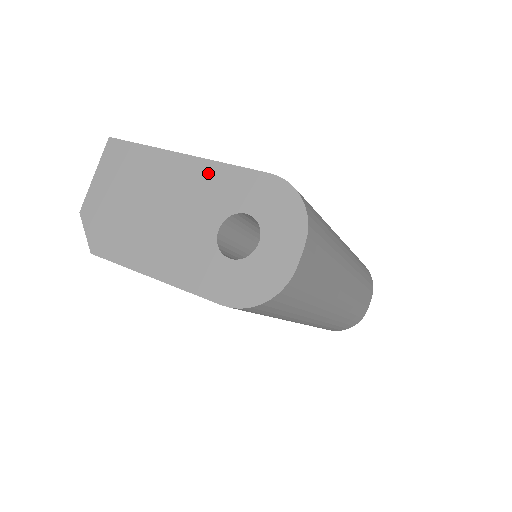
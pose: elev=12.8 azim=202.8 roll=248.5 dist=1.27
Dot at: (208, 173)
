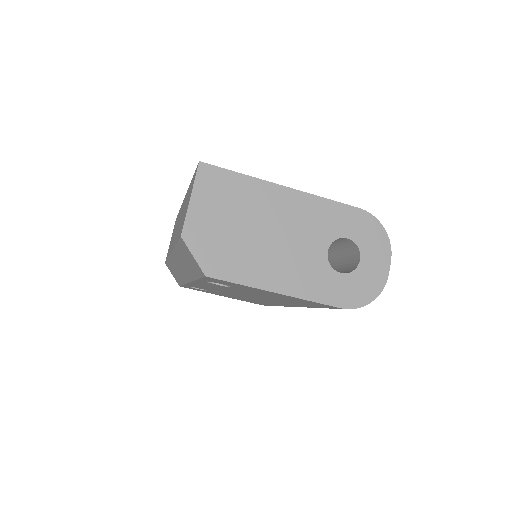
Dot at: (311, 205)
